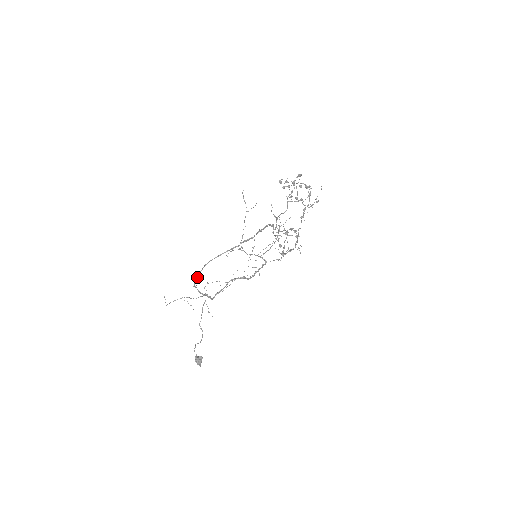
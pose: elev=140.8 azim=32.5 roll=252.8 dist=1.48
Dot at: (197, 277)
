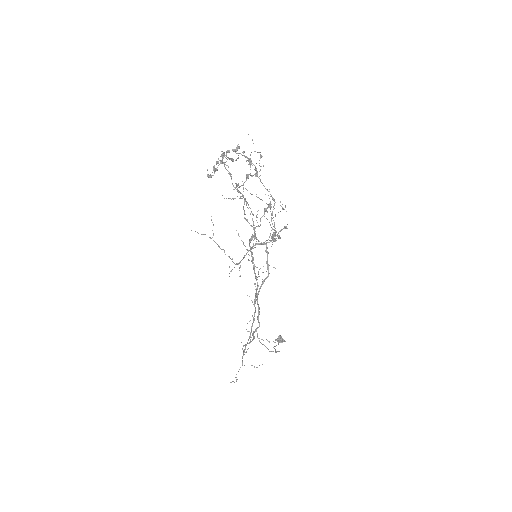
Dot at: (243, 354)
